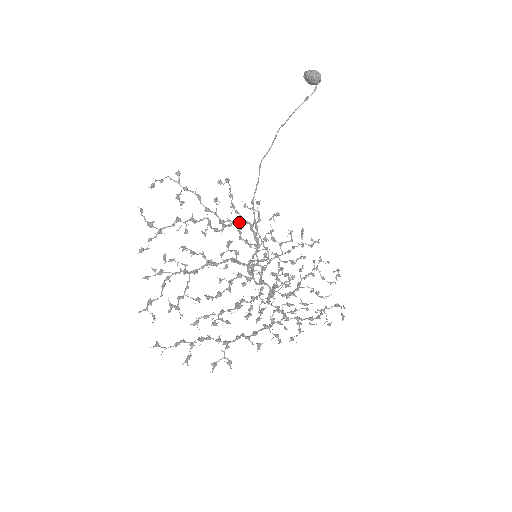
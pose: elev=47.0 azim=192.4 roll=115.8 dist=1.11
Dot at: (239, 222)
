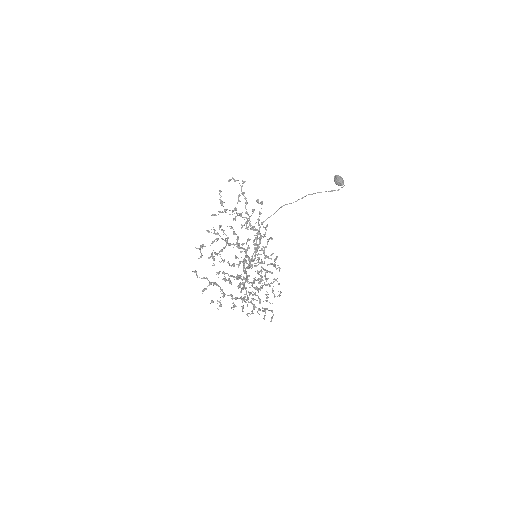
Dot at: (258, 231)
